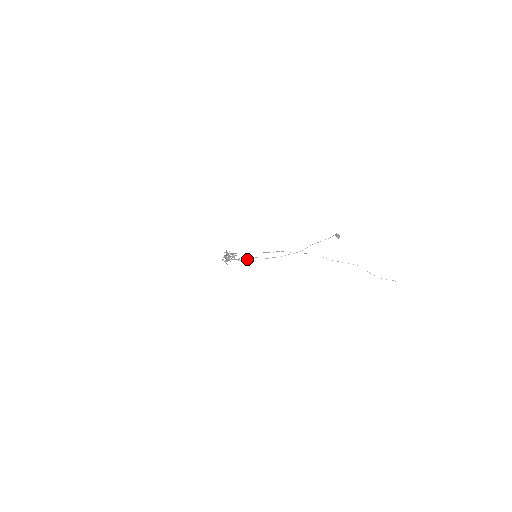
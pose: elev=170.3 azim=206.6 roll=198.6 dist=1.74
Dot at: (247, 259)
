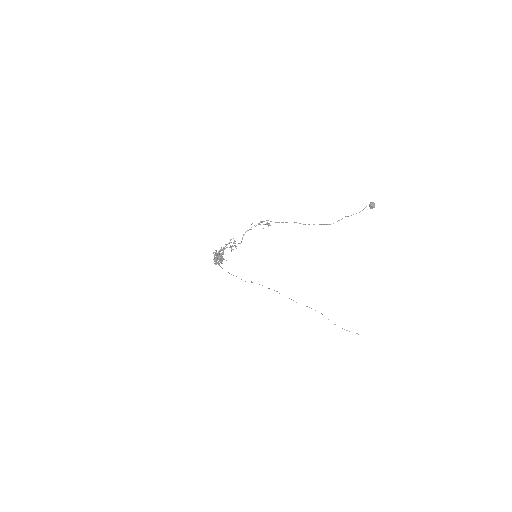
Dot at: (282, 222)
